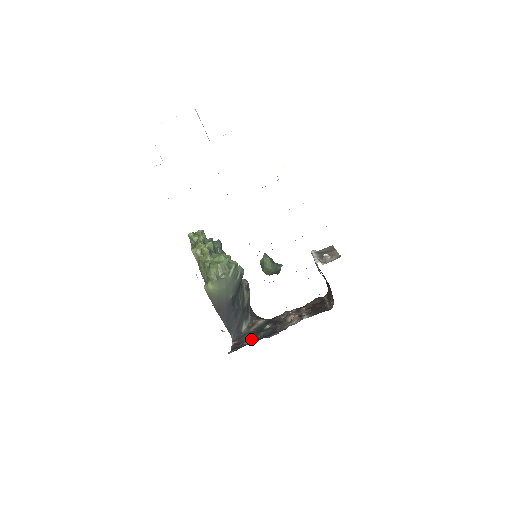
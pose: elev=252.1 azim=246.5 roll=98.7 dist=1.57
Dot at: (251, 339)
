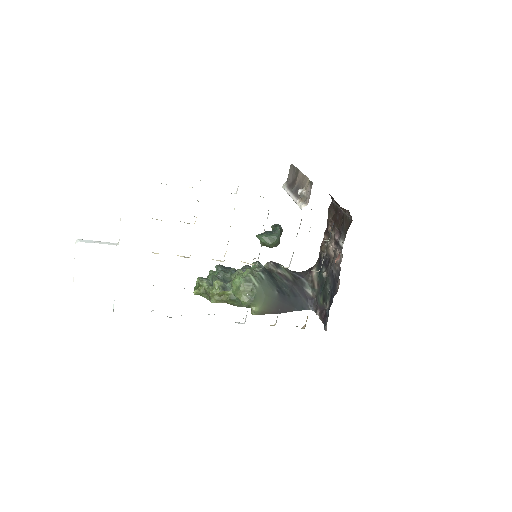
Dot at: (326, 300)
